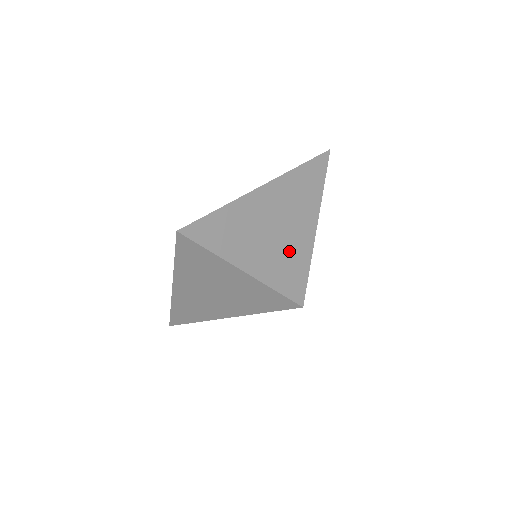
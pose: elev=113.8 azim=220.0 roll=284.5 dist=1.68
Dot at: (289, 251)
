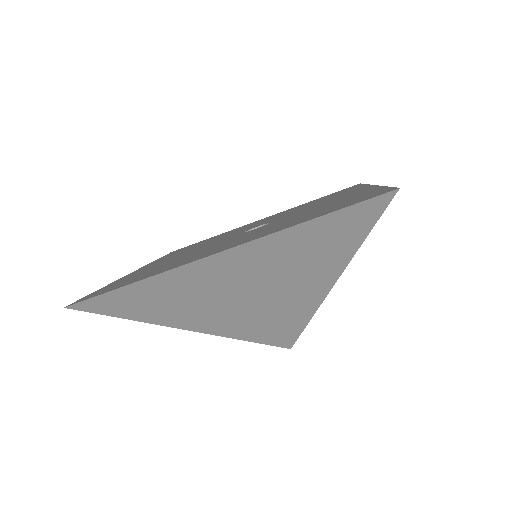
Dot at: (272, 310)
